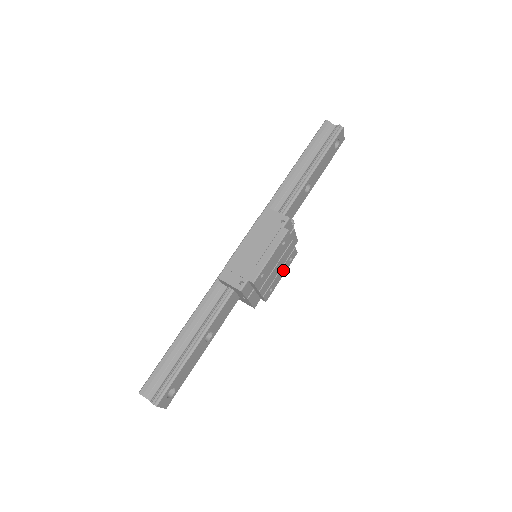
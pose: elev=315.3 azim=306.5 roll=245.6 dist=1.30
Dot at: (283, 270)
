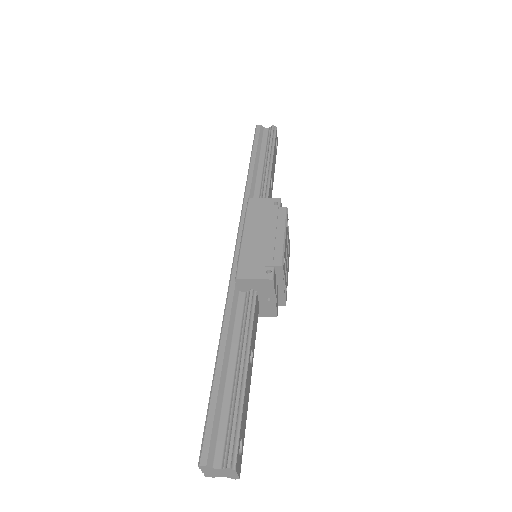
Dot at: (288, 266)
